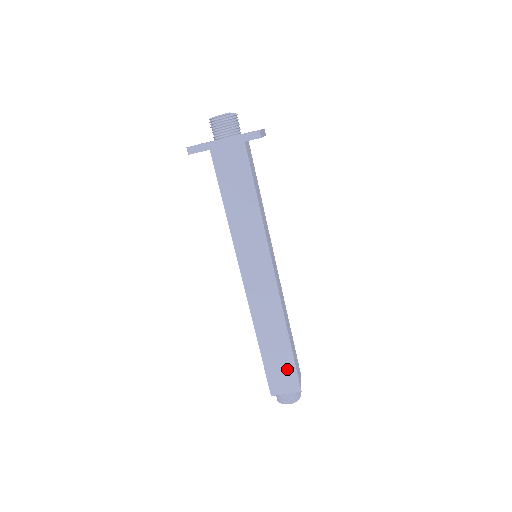
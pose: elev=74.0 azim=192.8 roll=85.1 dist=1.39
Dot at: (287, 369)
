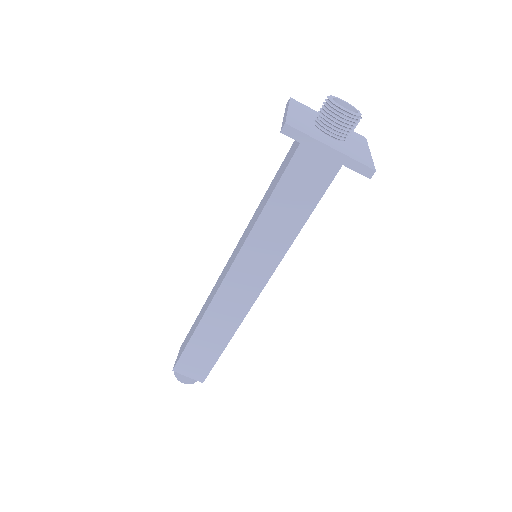
Dot at: (205, 362)
